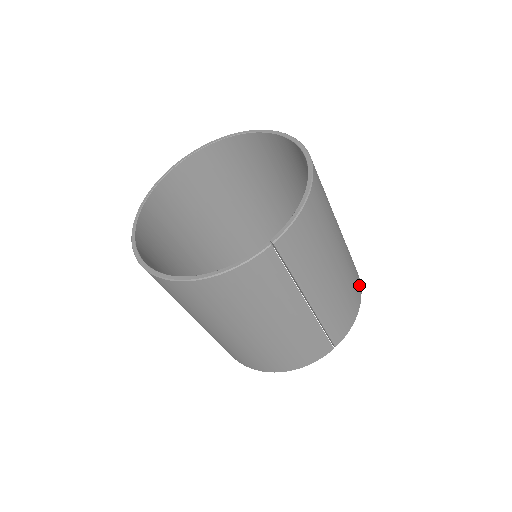
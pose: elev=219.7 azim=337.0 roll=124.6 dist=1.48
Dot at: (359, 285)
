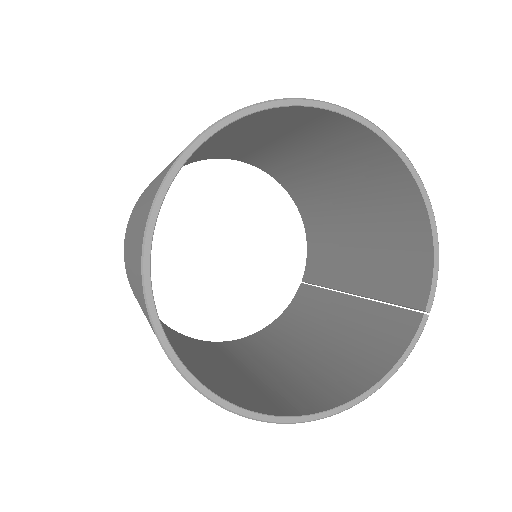
Dot at: occluded
